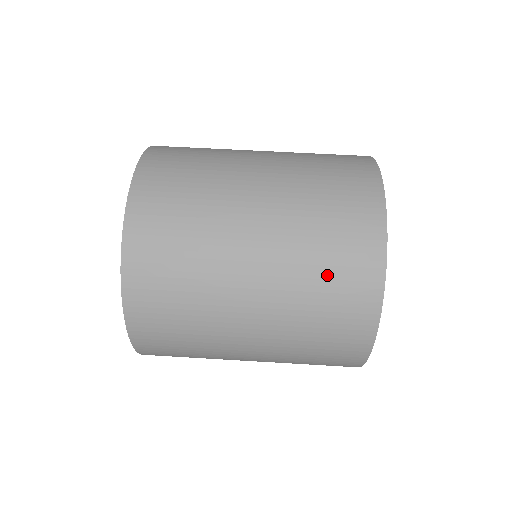
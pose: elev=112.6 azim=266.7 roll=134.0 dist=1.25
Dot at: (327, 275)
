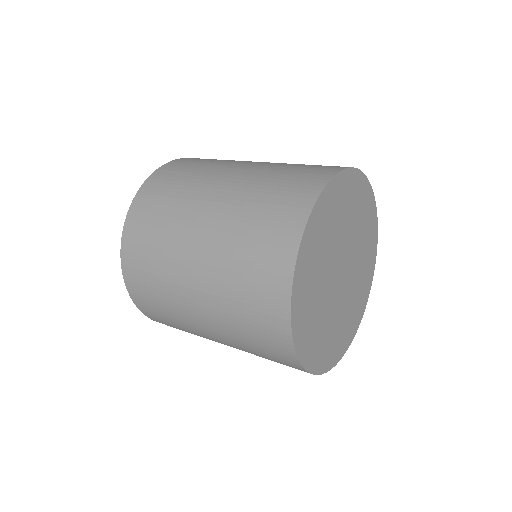
Dot at: (292, 171)
